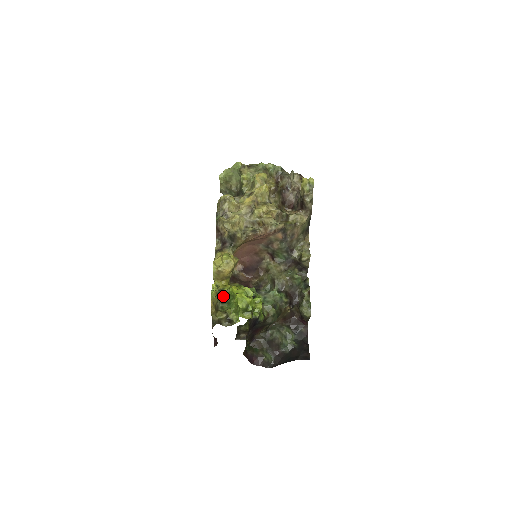
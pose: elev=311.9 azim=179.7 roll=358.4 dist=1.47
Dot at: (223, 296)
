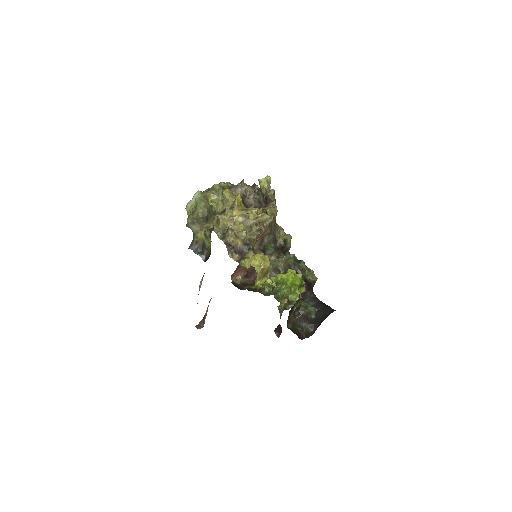
Dot at: (273, 288)
